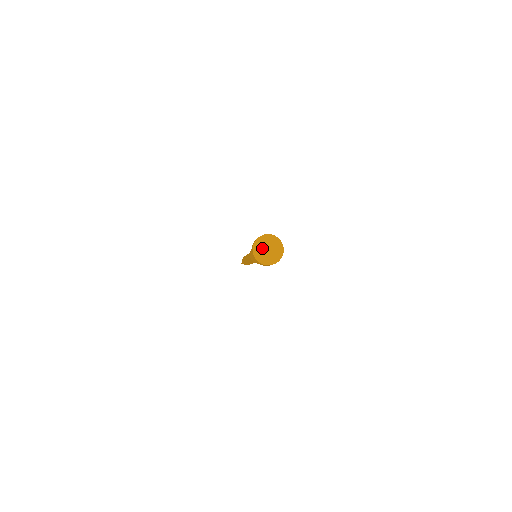
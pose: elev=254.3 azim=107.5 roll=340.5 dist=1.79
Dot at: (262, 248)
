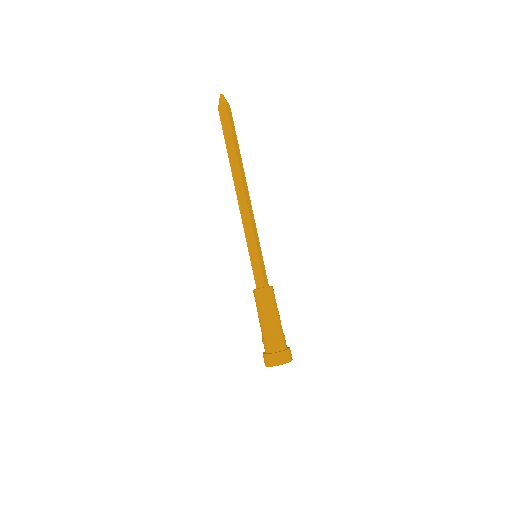
Dot at: occluded
